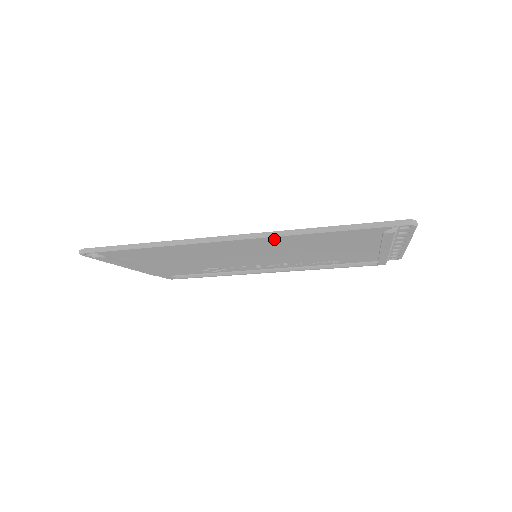
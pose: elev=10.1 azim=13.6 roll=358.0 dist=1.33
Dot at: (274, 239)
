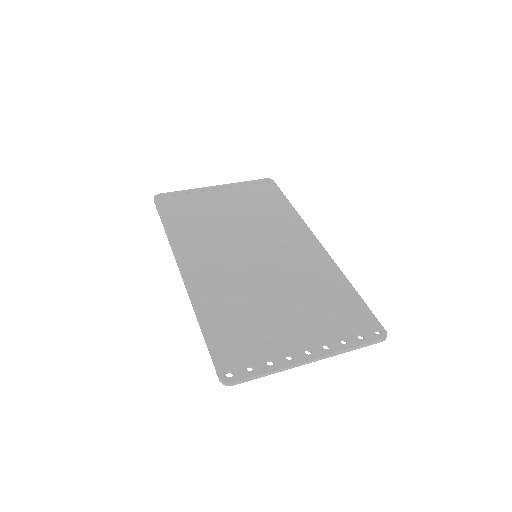
Dot at: (198, 292)
